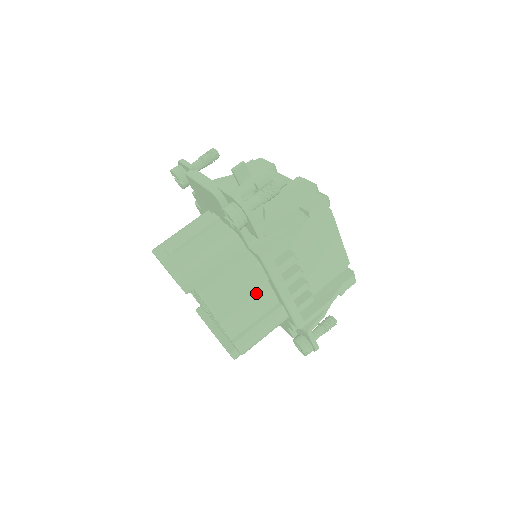
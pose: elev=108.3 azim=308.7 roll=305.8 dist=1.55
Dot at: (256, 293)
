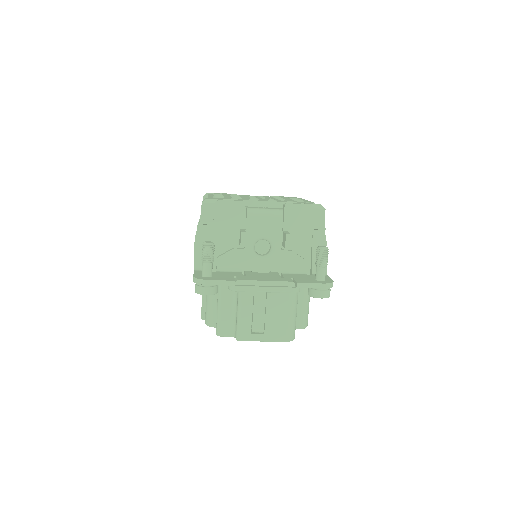
Dot at: occluded
